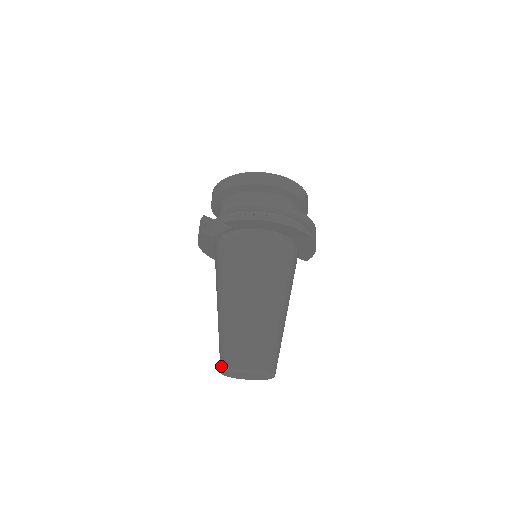
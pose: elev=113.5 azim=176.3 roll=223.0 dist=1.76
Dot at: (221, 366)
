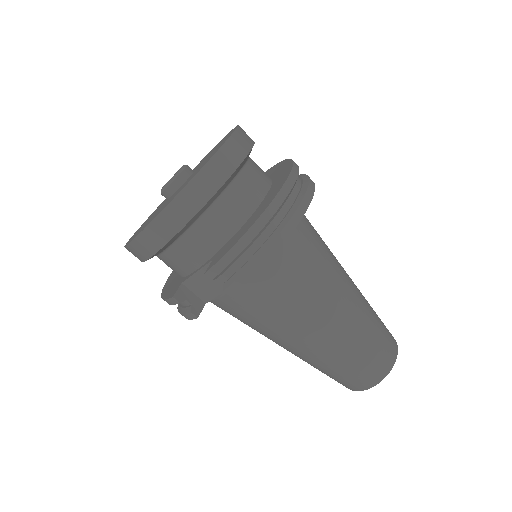
Dot at: (351, 389)
